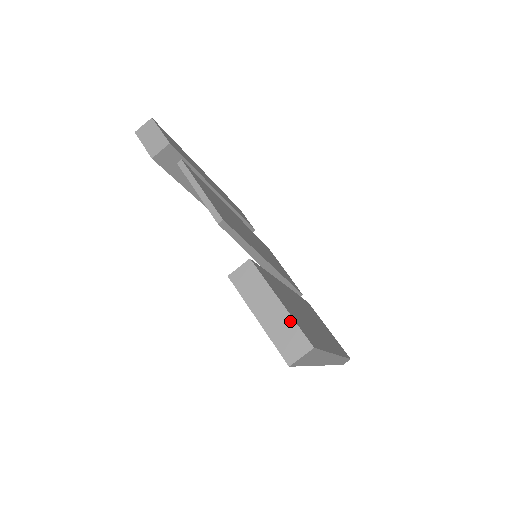
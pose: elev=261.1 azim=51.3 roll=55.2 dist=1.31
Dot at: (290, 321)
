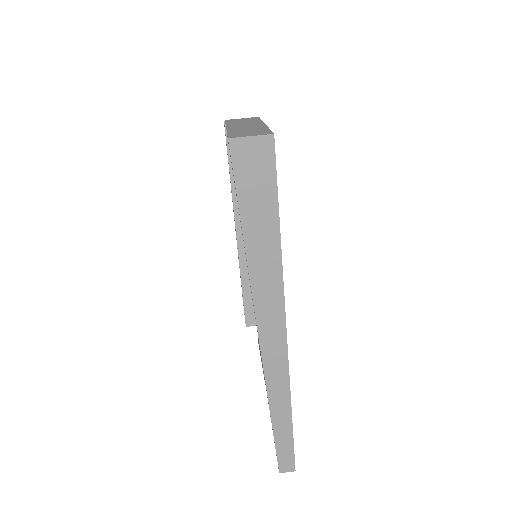
Dot at: (263, 128)
